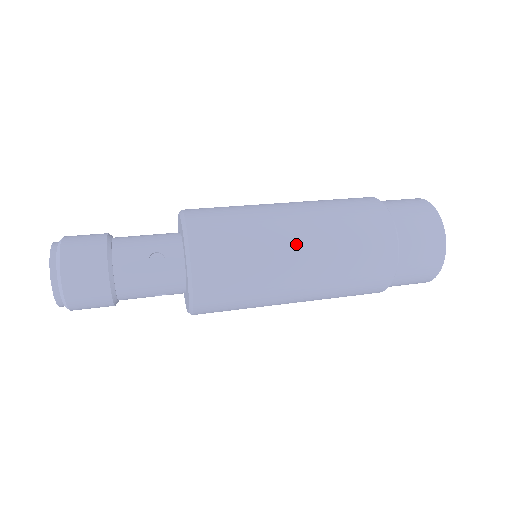
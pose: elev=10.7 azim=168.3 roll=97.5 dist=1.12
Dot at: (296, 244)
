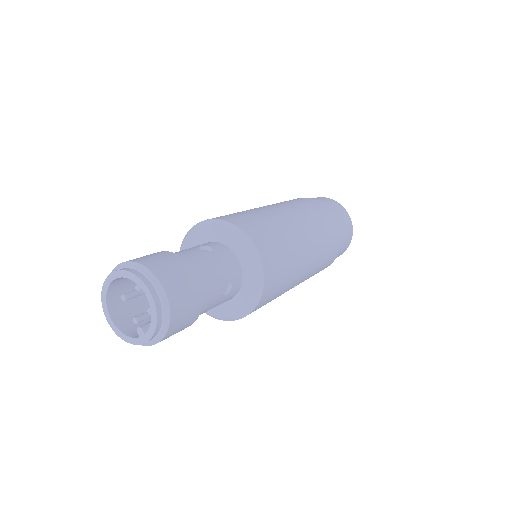
Dot at: (307, 266)
